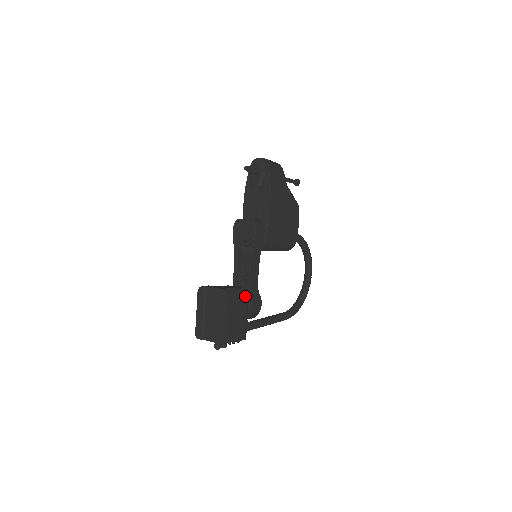
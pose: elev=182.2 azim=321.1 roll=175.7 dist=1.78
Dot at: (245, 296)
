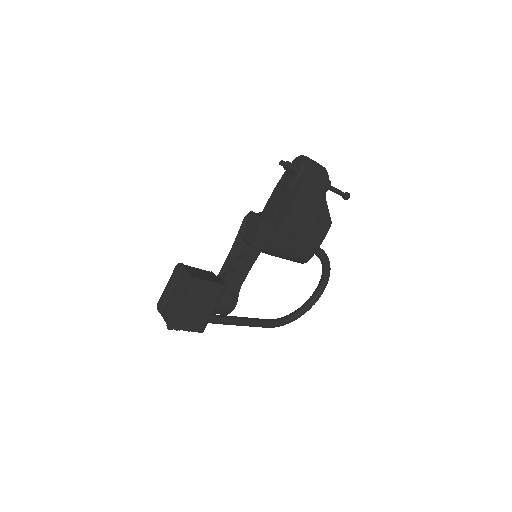
Dot at: (218, 293)
